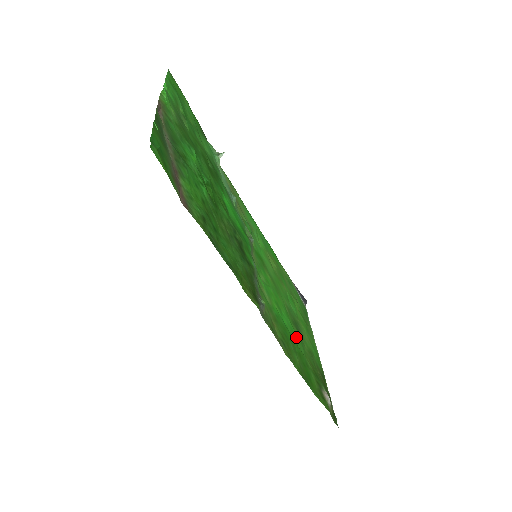
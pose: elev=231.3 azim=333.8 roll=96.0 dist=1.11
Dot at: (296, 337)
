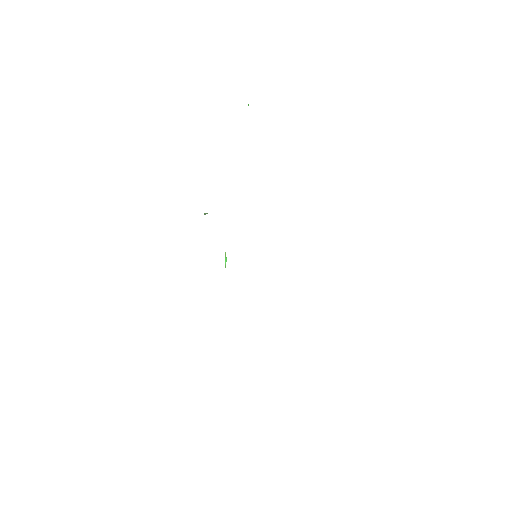
Dot at: occluded
